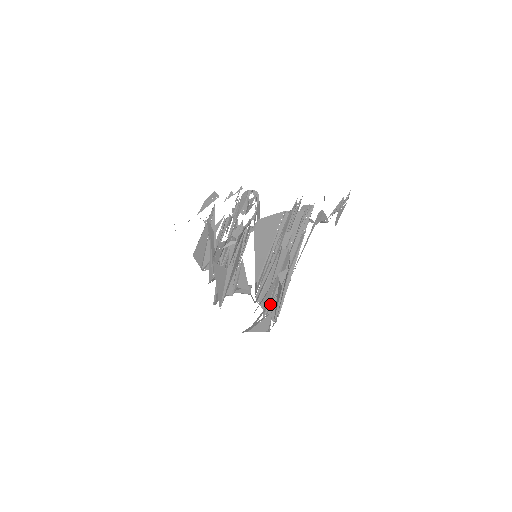
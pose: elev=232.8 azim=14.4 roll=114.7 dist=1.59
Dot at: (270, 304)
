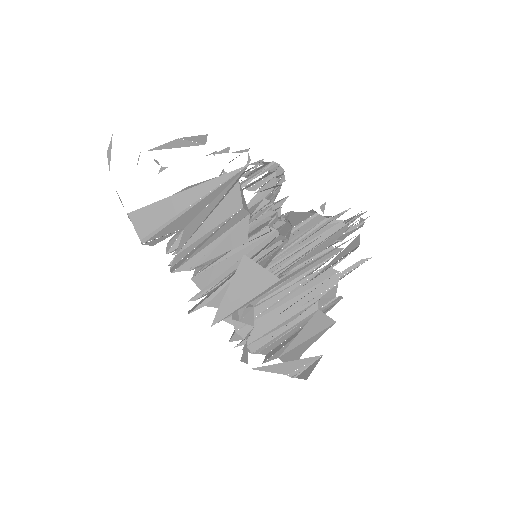
Dot at: (280, 333)
